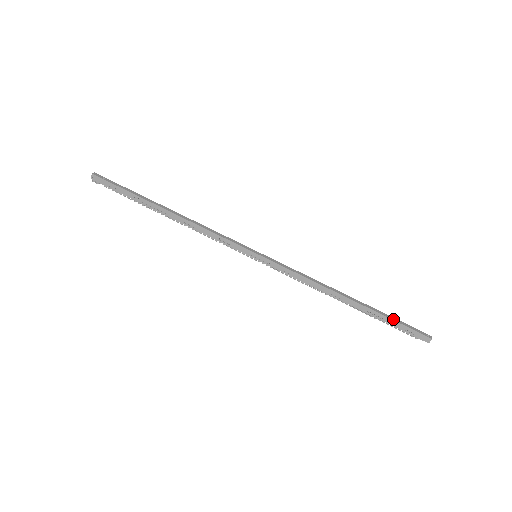
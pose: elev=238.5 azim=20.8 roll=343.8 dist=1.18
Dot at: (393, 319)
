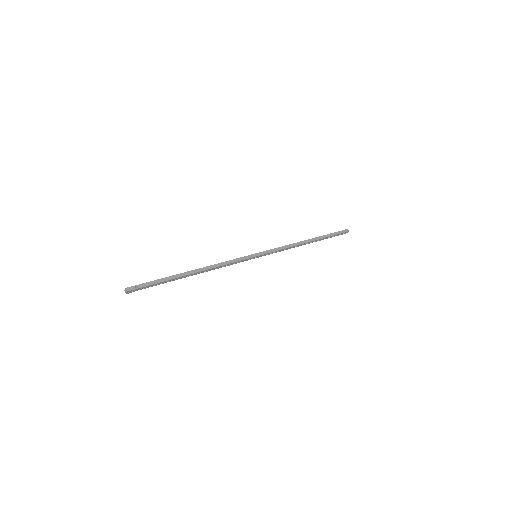
Dot at: (331, 235)
